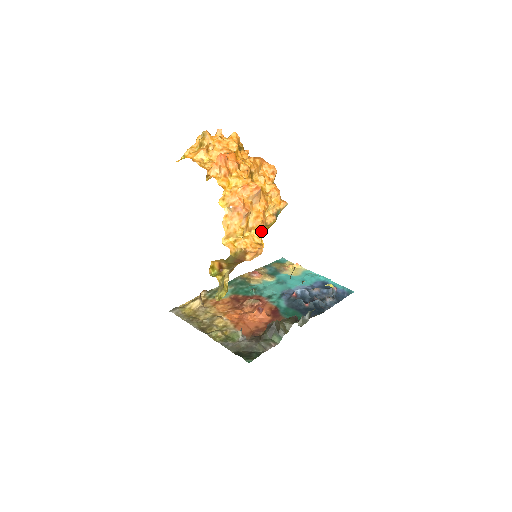
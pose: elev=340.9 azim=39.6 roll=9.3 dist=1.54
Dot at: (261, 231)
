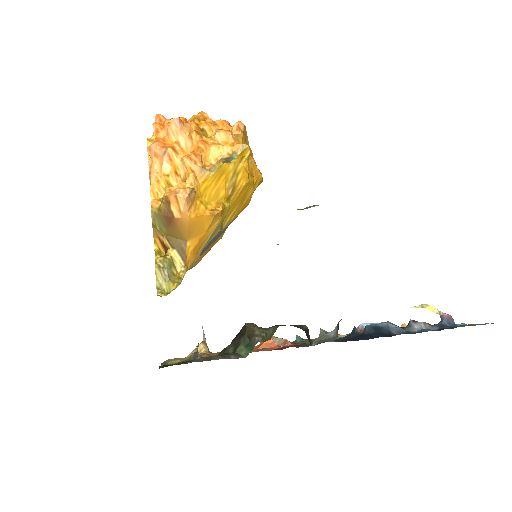
Dot at: (199, 178)
